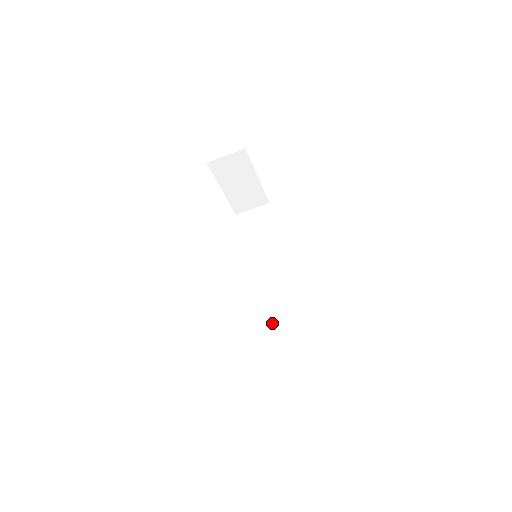
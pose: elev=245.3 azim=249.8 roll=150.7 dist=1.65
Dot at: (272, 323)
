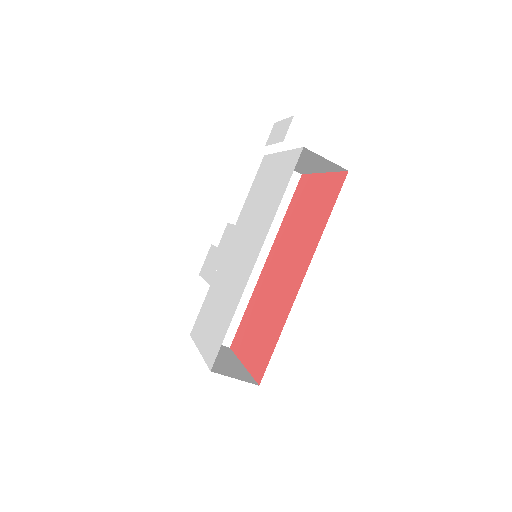
Dot at: occluded
